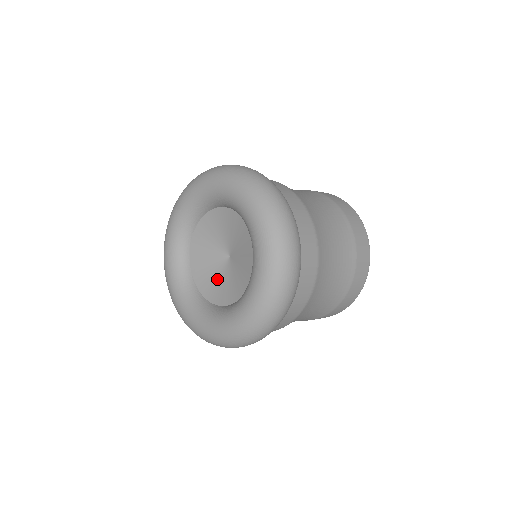
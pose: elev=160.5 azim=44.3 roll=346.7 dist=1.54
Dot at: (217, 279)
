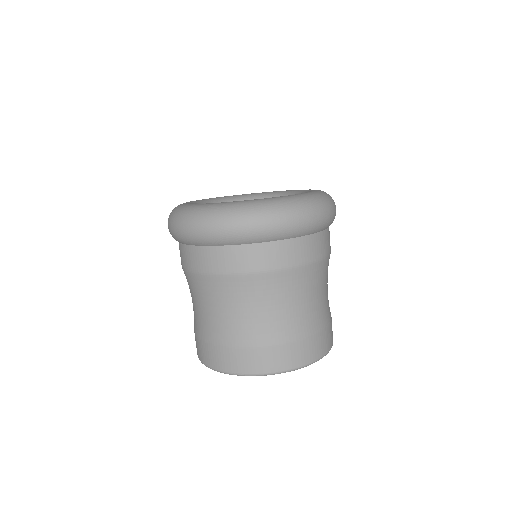
Dot at: occluded
